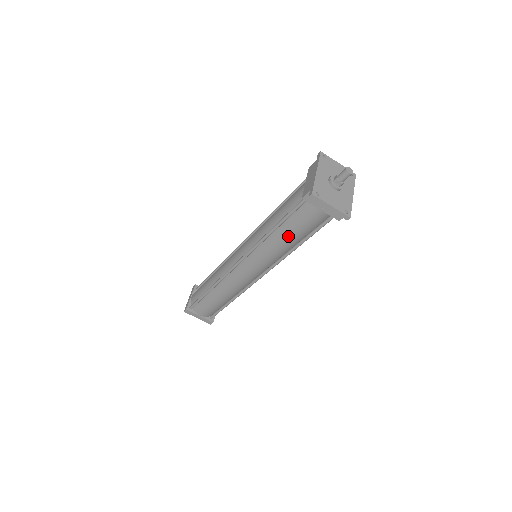
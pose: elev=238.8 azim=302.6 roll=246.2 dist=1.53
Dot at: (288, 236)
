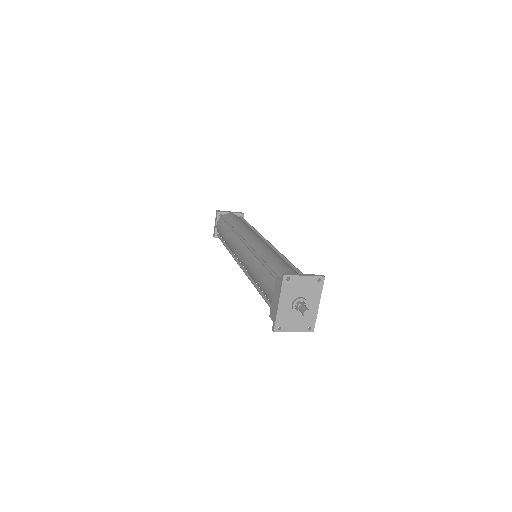
Dot at: occluded
